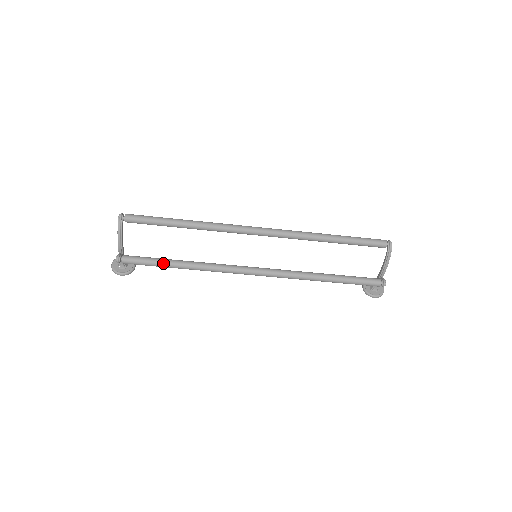
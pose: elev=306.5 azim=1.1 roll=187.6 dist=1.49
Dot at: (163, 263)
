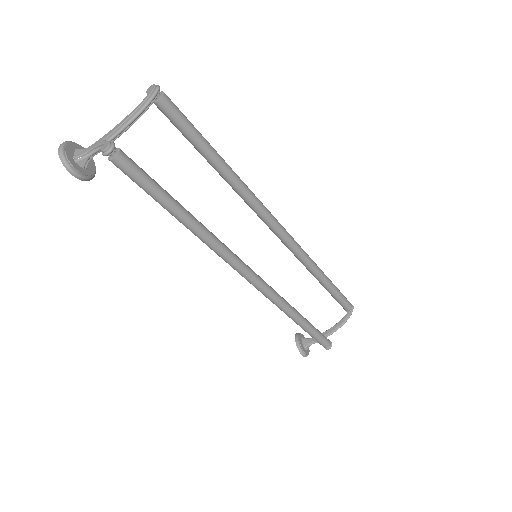
Dot at: (168, 199)
